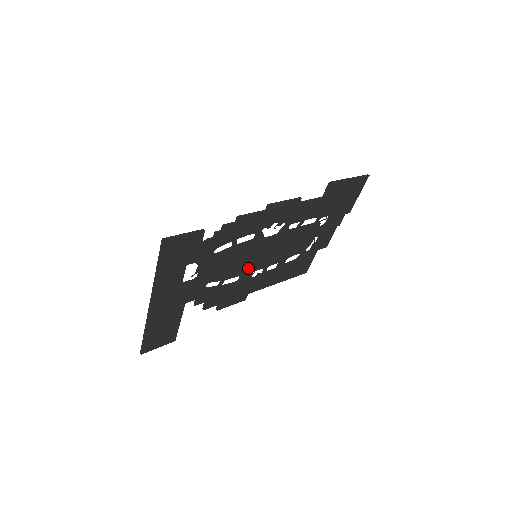
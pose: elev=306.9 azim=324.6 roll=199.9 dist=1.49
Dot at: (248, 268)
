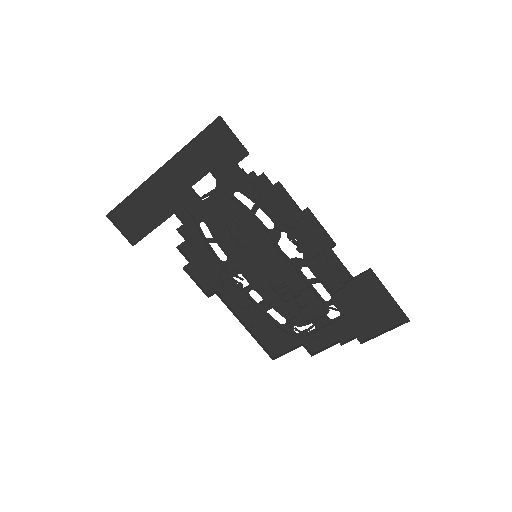
Dot at: (240, 260)
